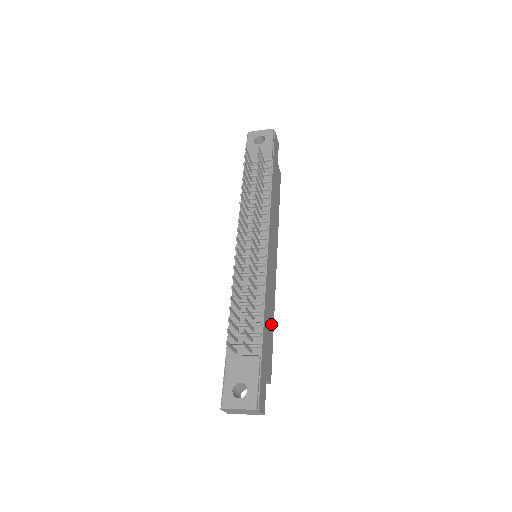
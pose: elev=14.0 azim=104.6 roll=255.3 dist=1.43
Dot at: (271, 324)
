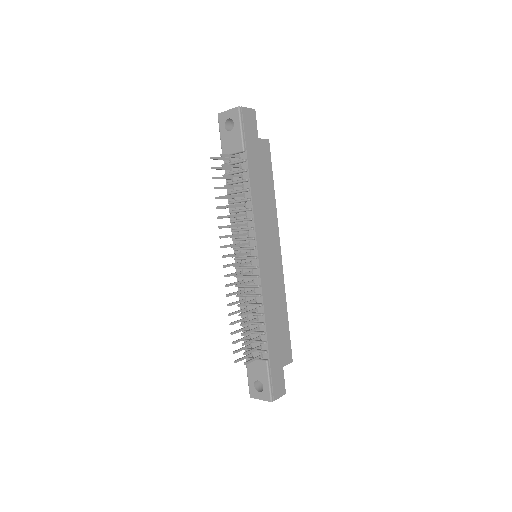
Dot at: (282, 316)
